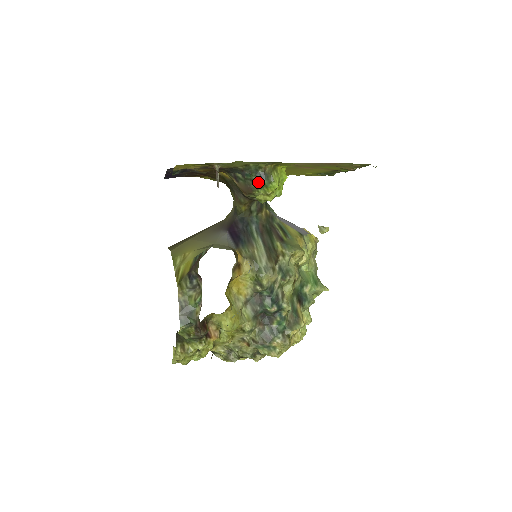
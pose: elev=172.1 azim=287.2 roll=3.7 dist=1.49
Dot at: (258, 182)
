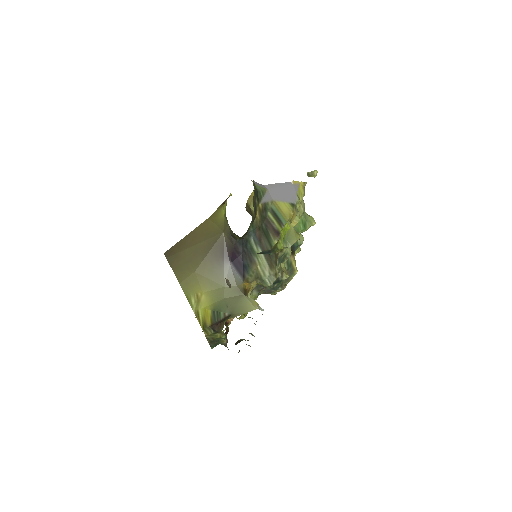
Dot at: occluded
